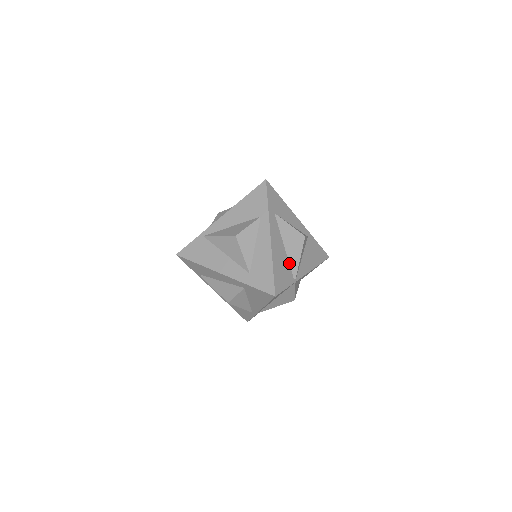
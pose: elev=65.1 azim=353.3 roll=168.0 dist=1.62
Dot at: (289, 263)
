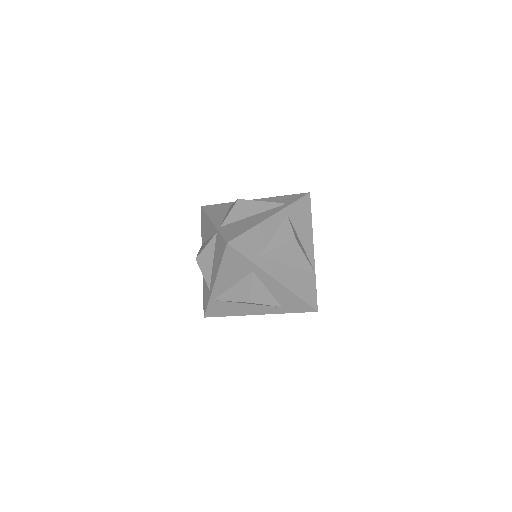
Dot at: (301, 269)
